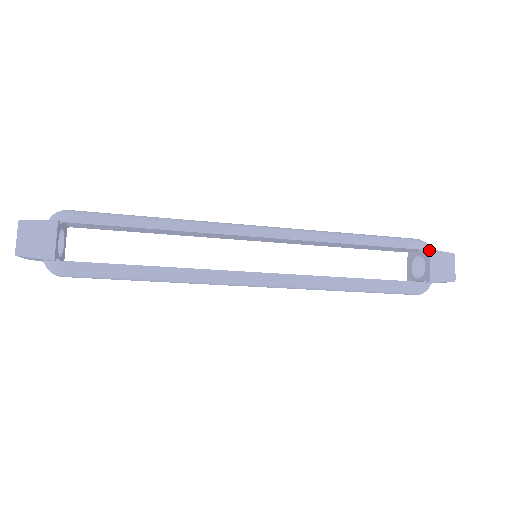
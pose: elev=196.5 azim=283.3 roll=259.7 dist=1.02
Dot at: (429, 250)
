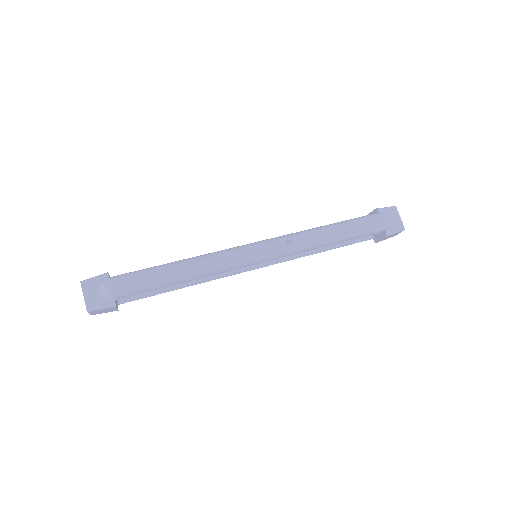
Dot at: (386, 236)
